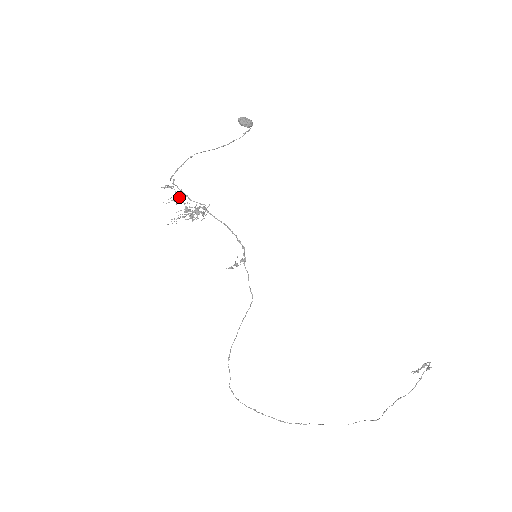
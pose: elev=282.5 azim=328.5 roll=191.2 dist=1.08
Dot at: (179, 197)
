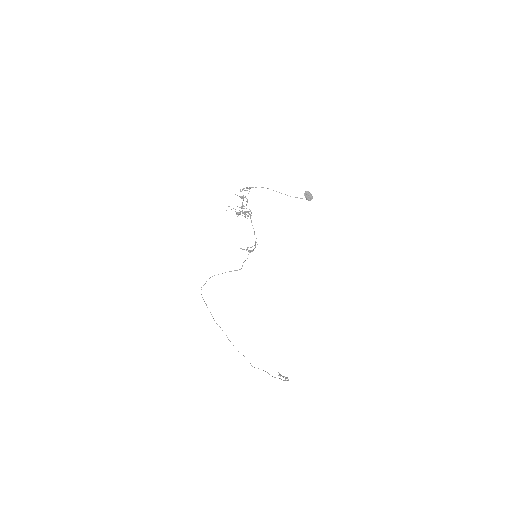
Dot at: (243, 199)
